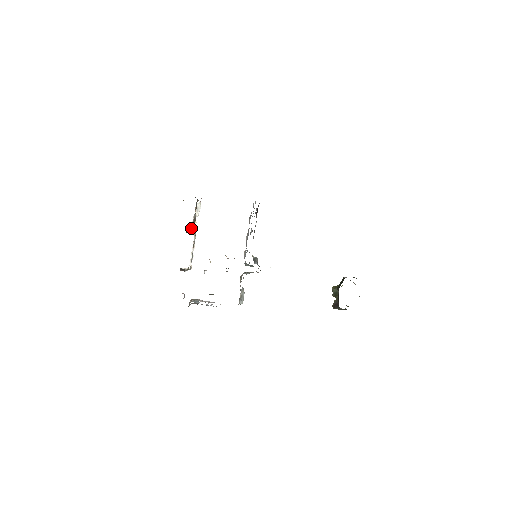
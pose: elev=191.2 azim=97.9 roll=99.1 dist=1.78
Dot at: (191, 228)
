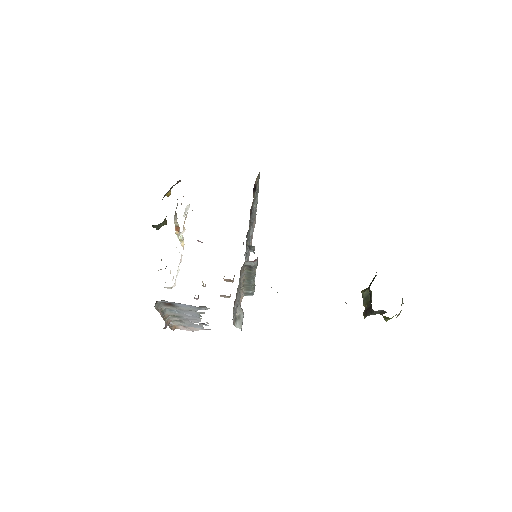
Dot at: occluded
